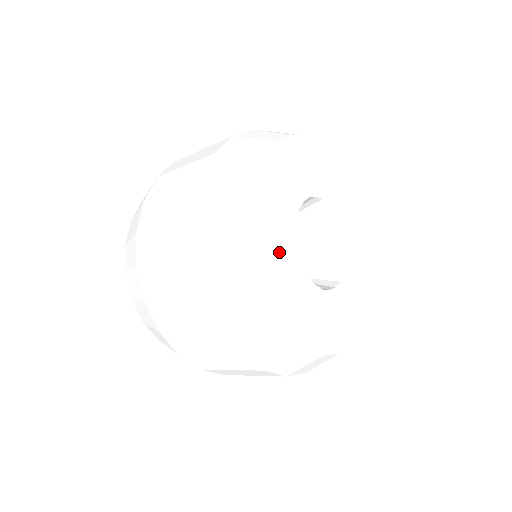
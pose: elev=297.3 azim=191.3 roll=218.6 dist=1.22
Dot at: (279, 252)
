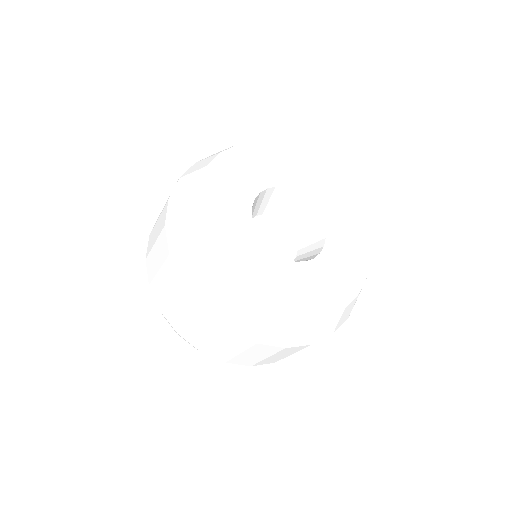
Dot at: (227, 203)
